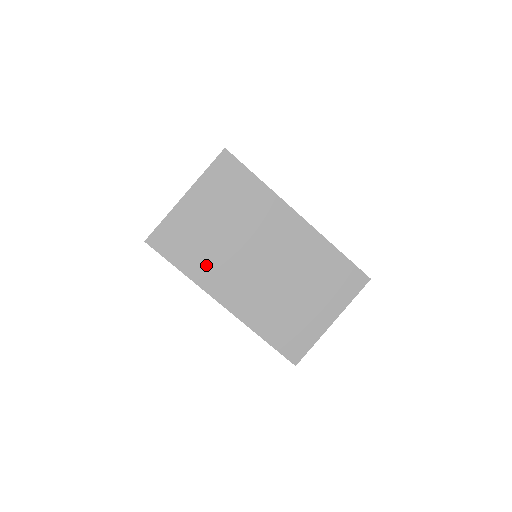
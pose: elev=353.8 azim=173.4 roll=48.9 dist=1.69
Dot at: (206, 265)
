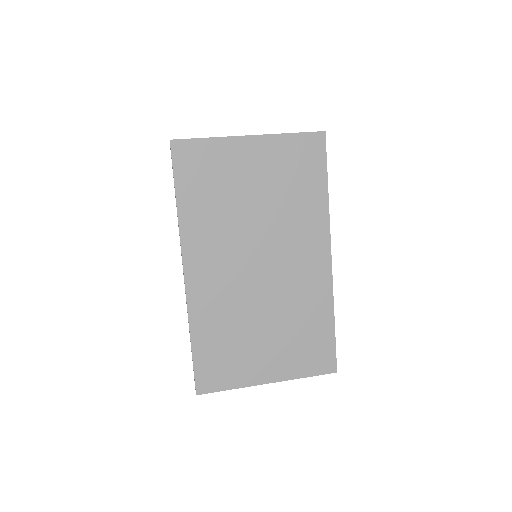
Dot at: (206, 220)
